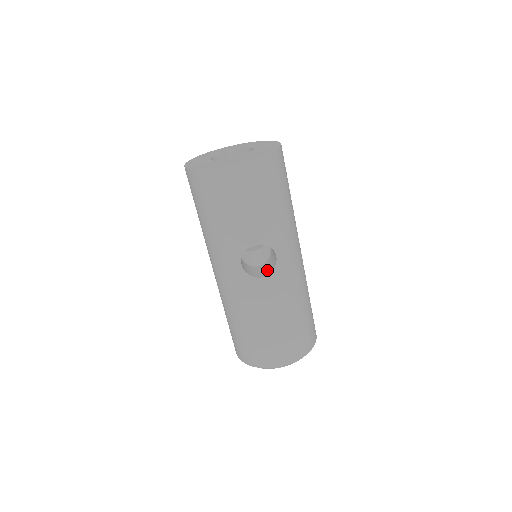
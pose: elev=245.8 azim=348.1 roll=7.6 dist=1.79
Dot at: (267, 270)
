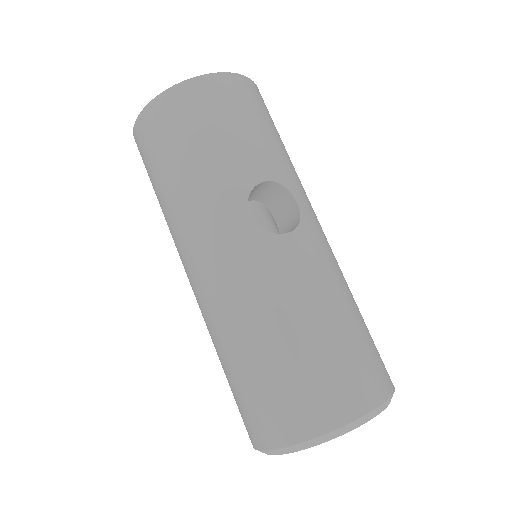
Dot at: occluded
